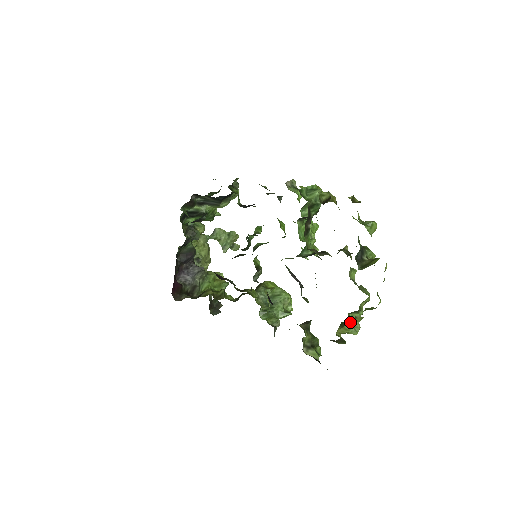
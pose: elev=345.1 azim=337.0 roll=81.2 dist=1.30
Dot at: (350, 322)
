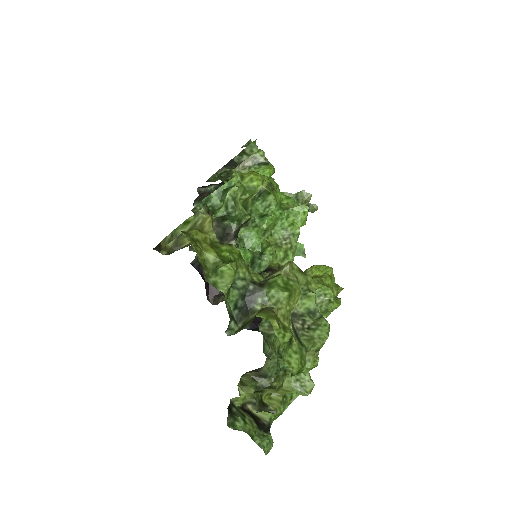
Dot at: (294, 379)
